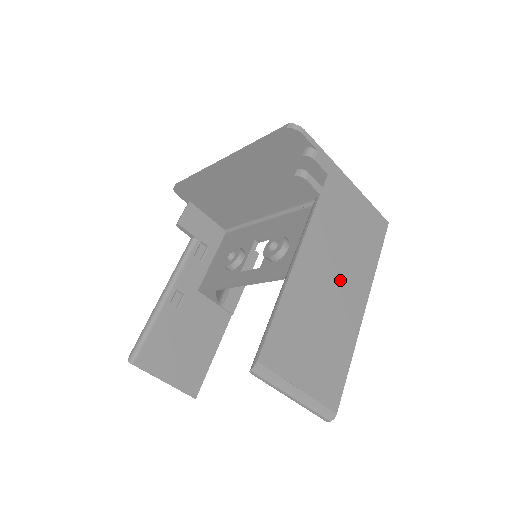
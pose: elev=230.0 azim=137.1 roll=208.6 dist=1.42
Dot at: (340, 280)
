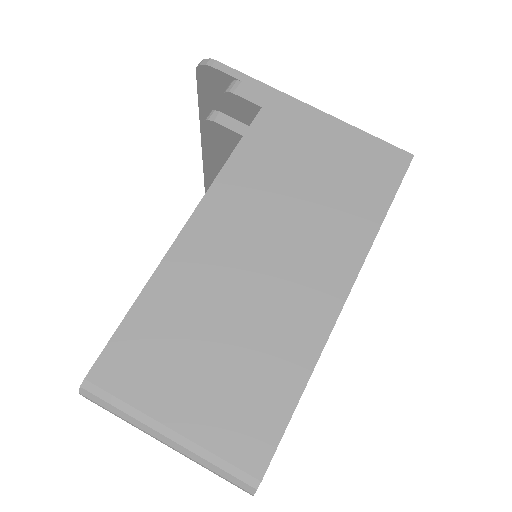
Dot at: (282, 254)
